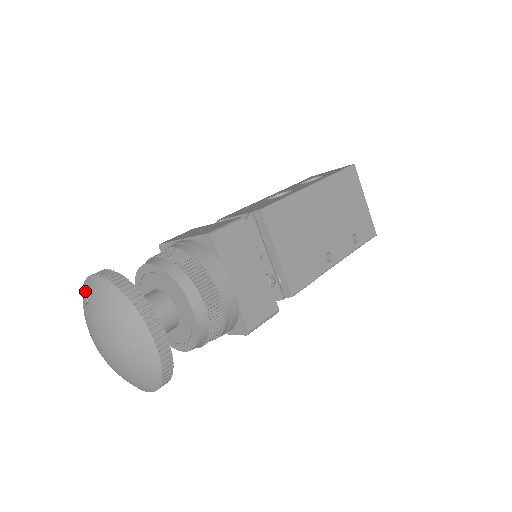
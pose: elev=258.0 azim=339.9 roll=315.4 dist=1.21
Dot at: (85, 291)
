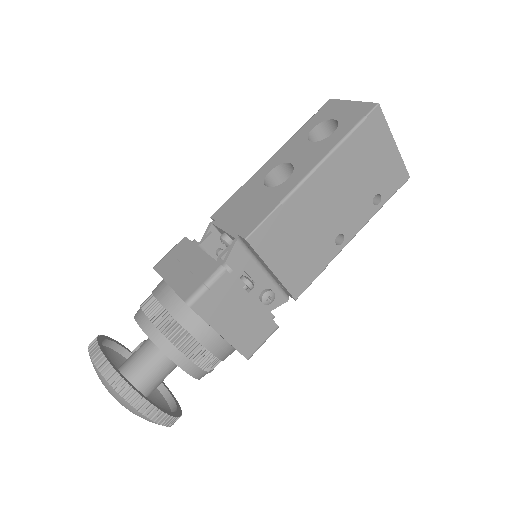
Dot at: occluded
